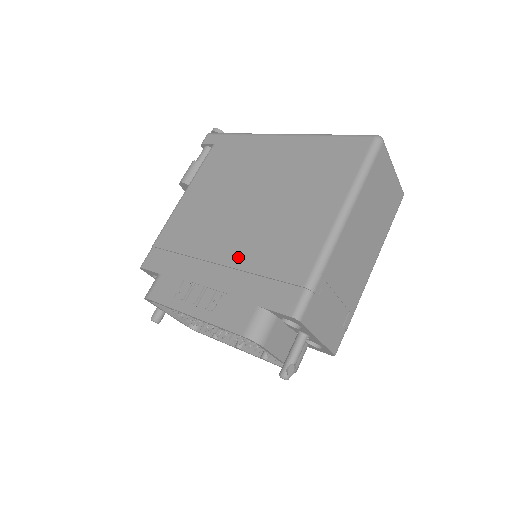
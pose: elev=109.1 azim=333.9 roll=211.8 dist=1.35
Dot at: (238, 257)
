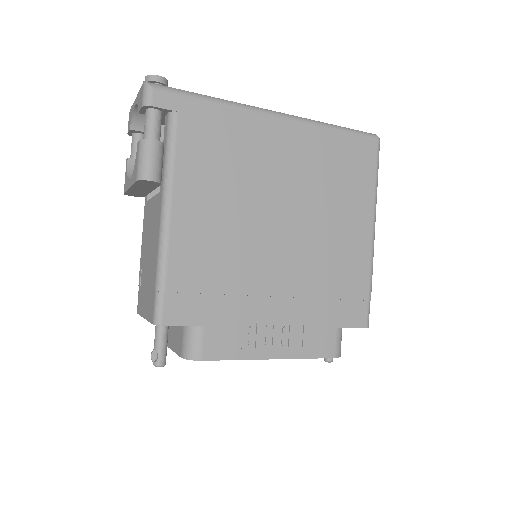
Dot at: (298, 285)
